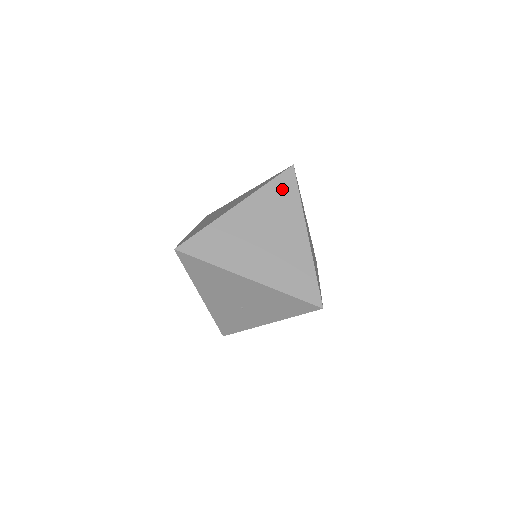
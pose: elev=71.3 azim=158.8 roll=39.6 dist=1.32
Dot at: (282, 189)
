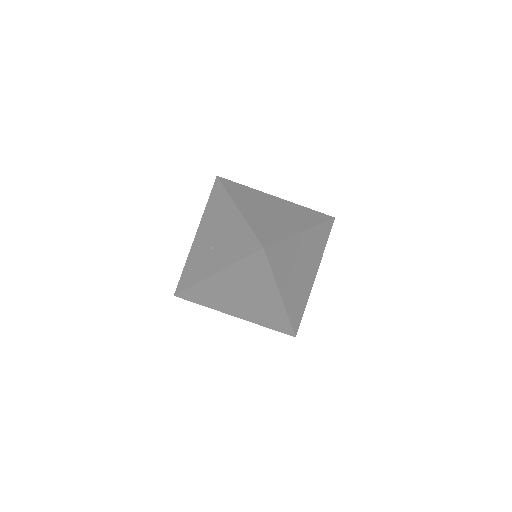
Dot at: (314, 215)
